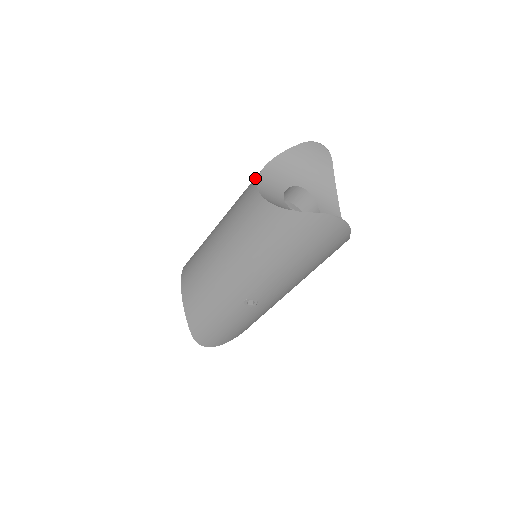
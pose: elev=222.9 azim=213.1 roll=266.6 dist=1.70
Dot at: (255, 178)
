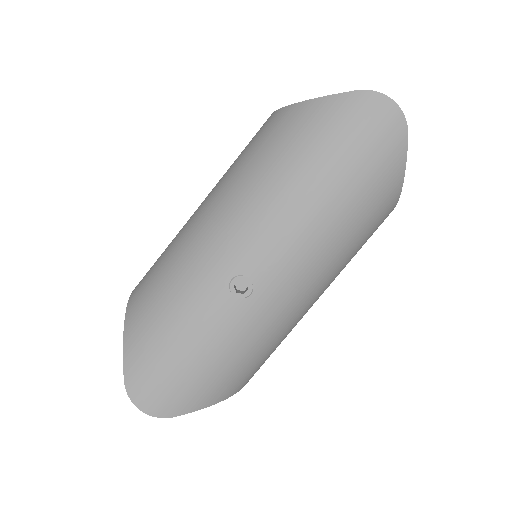
Dot at: occluded
